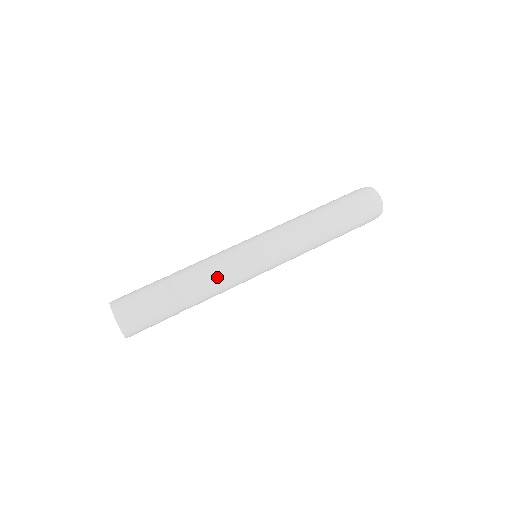
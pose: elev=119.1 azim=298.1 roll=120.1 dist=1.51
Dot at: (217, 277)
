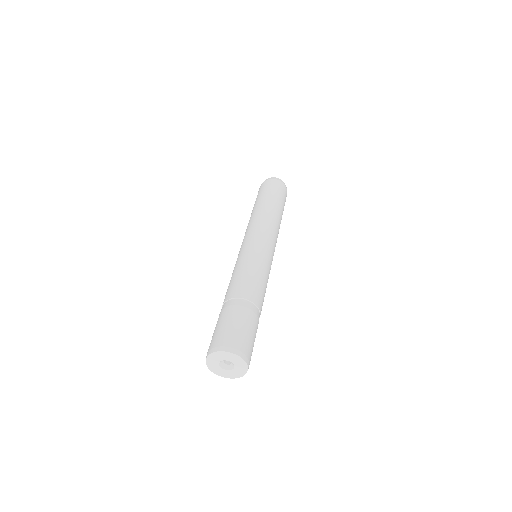
Dot at: (242, 272)
